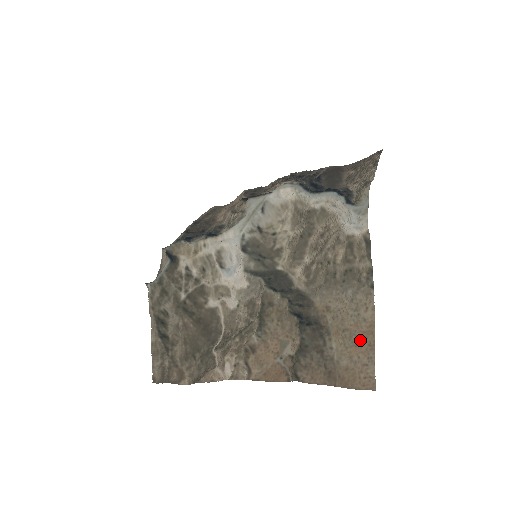
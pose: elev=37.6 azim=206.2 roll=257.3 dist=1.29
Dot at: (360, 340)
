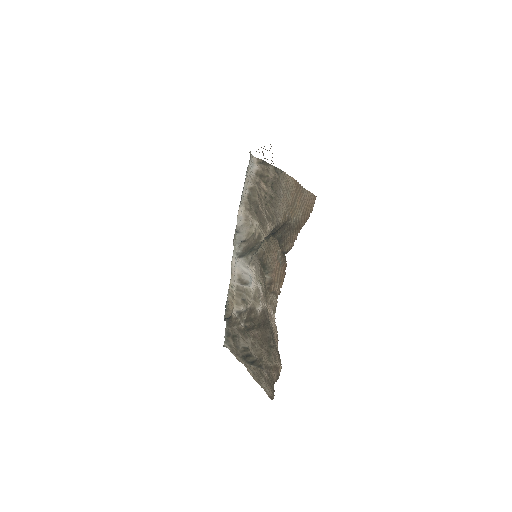
Dot at: (297, 195)
